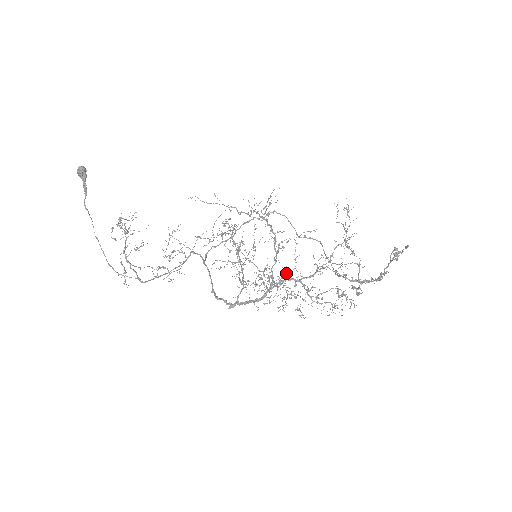
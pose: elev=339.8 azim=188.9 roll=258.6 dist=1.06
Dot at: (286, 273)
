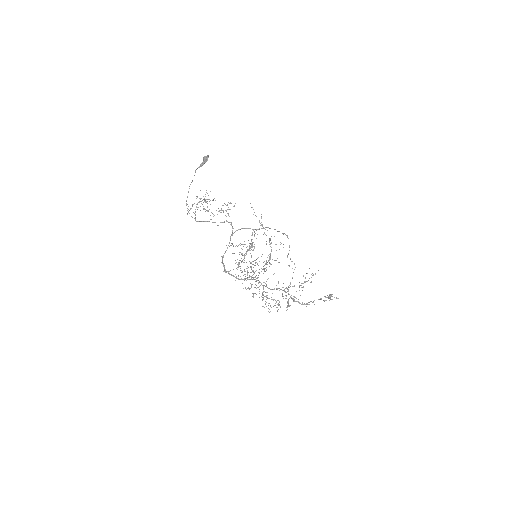
Dot at: occluded
